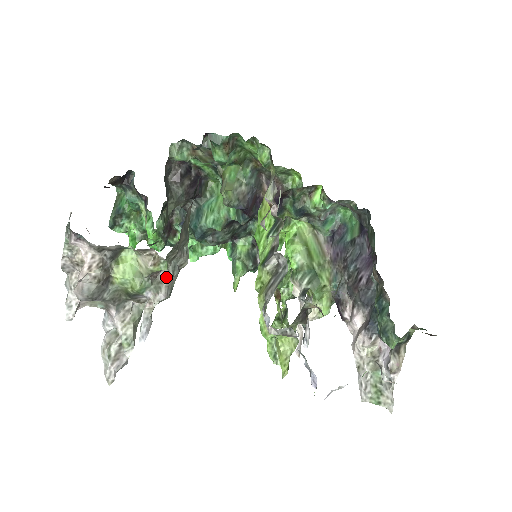
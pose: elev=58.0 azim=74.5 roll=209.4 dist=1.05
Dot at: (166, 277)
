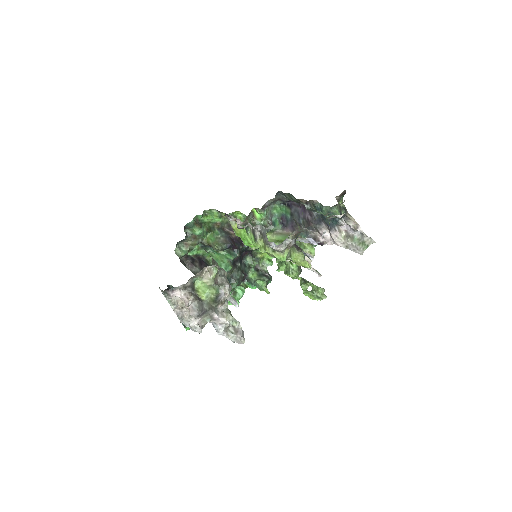
Dot at: (222, 280)
